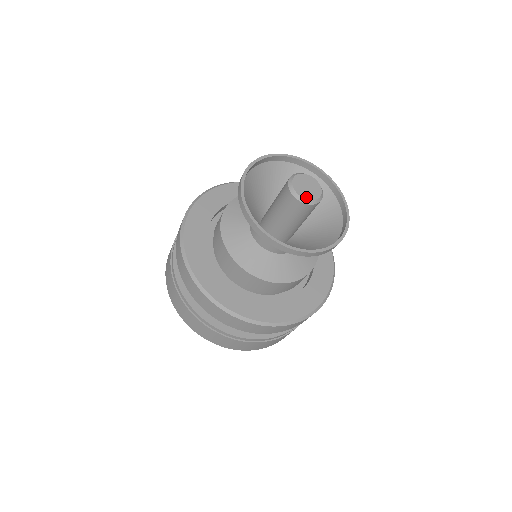
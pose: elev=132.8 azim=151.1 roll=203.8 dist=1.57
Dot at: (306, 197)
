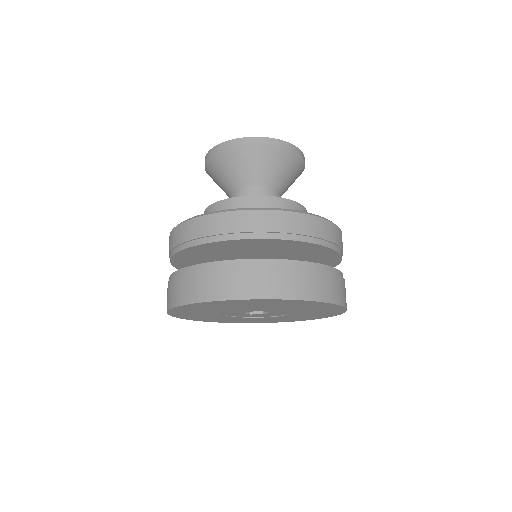
Dot at: occluded
